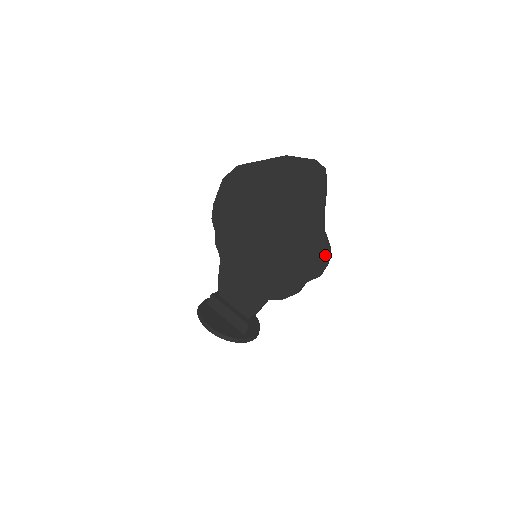
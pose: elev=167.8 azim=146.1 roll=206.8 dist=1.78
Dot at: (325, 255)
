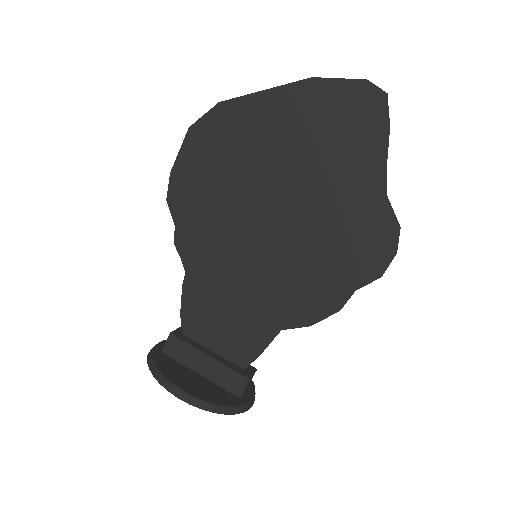
Dot at: (392, 238)
